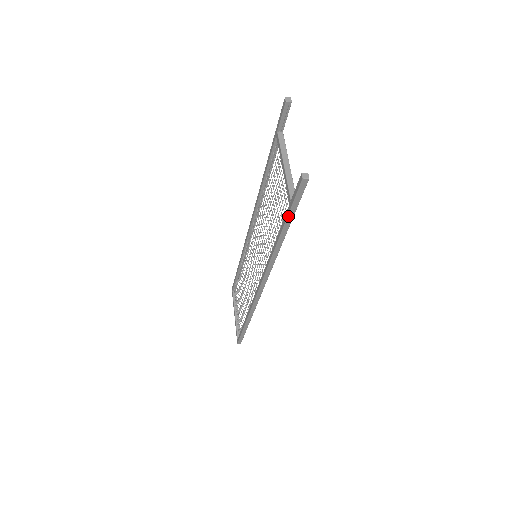
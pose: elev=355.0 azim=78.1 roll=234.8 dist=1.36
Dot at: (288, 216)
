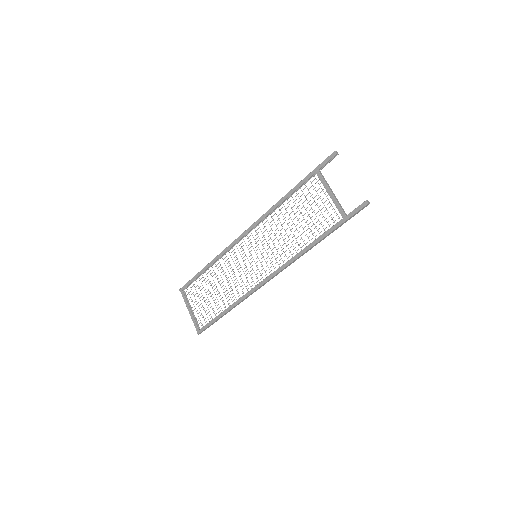
Dot at: (339, 226)
